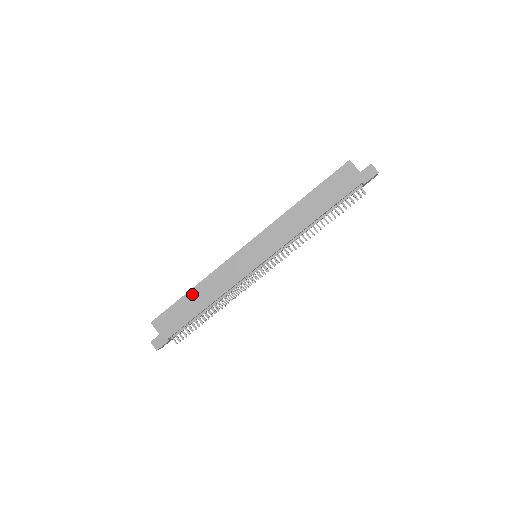
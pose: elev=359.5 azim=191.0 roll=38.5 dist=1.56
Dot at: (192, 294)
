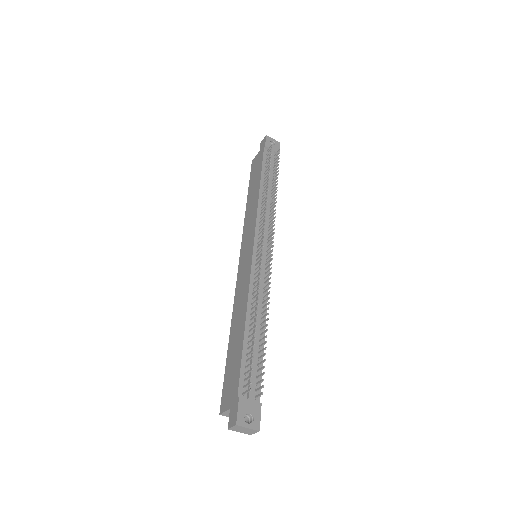
Dot at: (231, 339)
